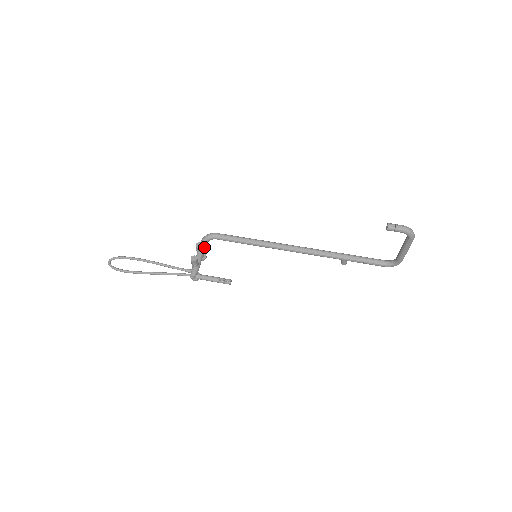
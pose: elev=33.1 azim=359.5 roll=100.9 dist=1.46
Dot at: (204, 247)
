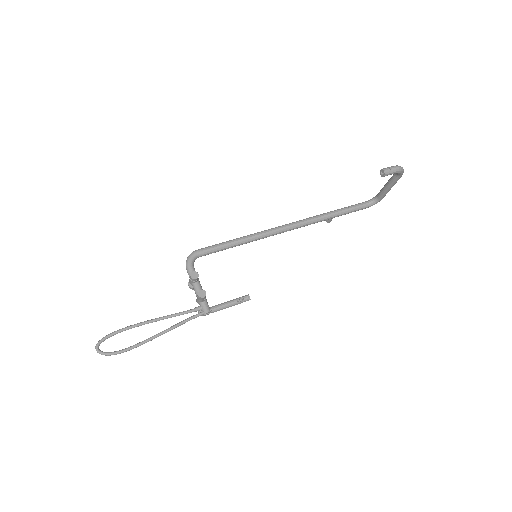
Dot at: occluded
